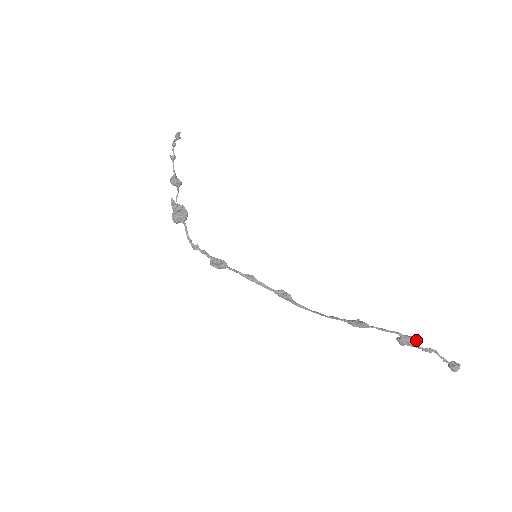
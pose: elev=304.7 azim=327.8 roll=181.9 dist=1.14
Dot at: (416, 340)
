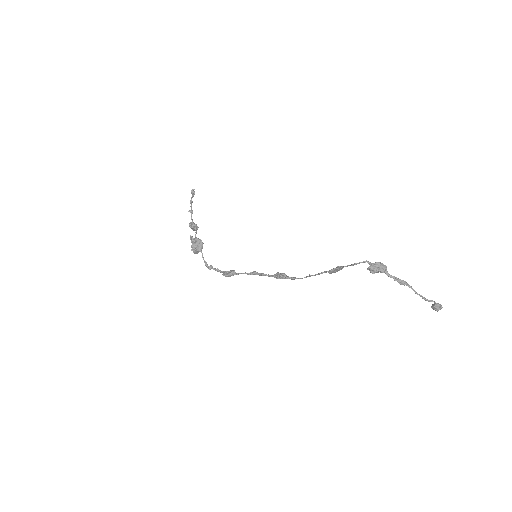
Dot at: (383, 265)
